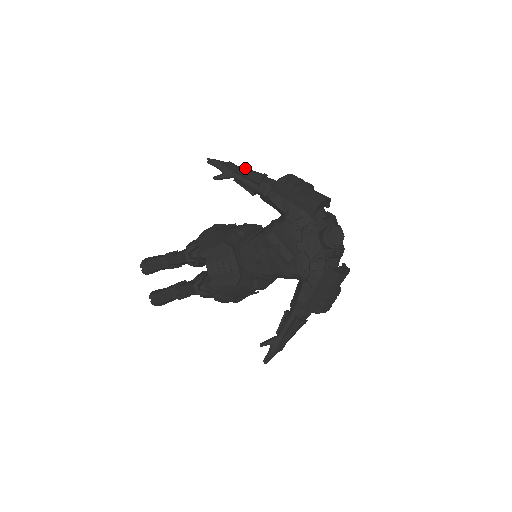
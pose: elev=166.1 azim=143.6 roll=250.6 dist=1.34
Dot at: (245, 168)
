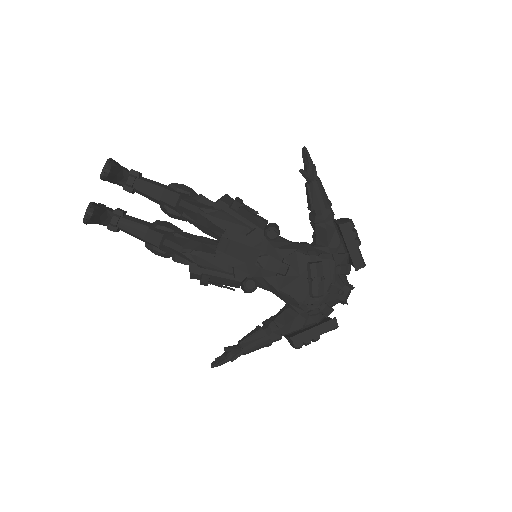
Dot at: occluded
